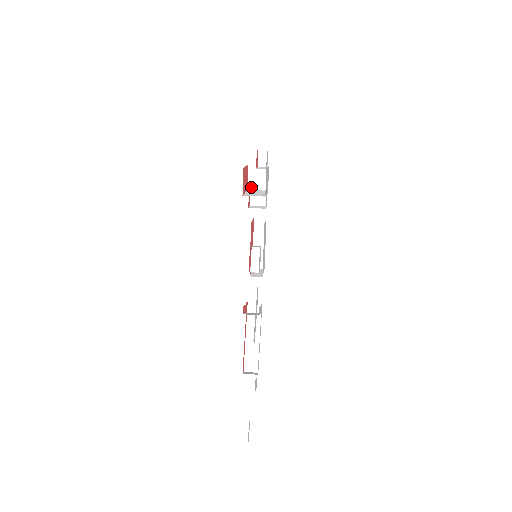
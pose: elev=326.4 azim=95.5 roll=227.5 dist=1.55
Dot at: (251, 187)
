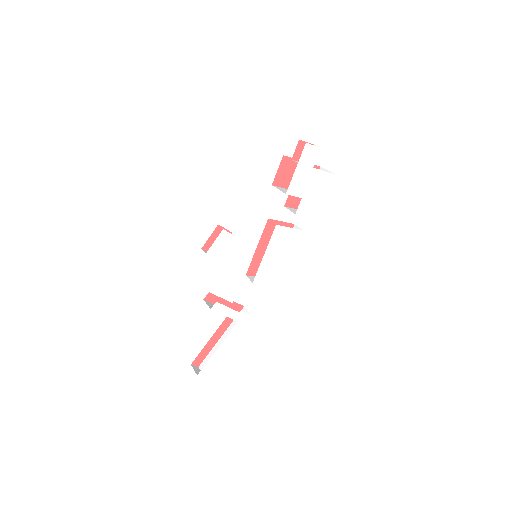
Dot at: occluded
